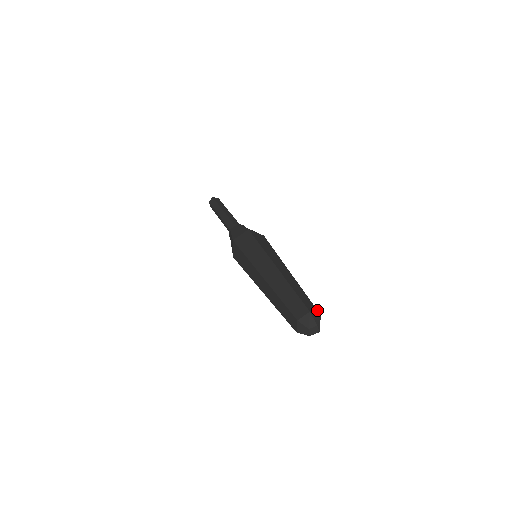
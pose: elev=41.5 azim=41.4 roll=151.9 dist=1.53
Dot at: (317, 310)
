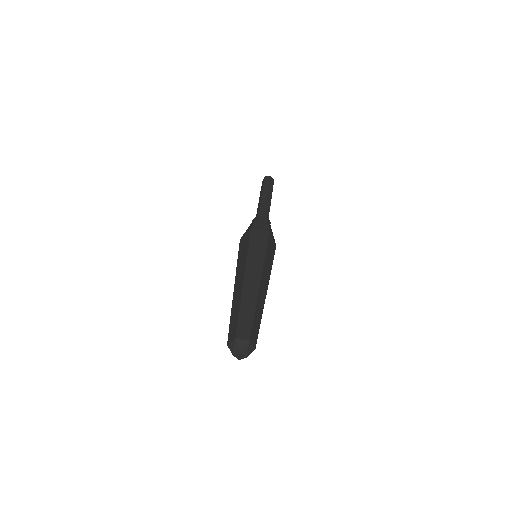
Dot at: (250, 334)
